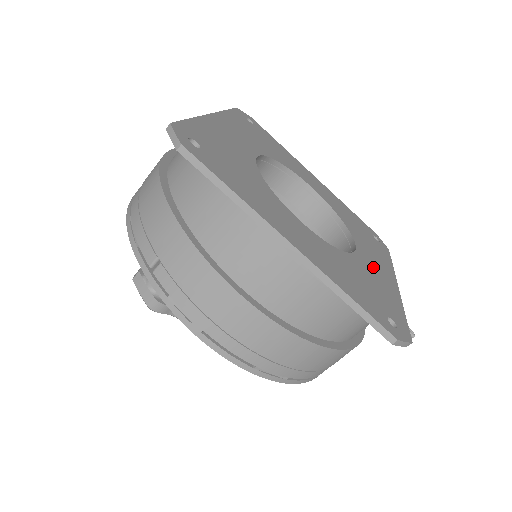
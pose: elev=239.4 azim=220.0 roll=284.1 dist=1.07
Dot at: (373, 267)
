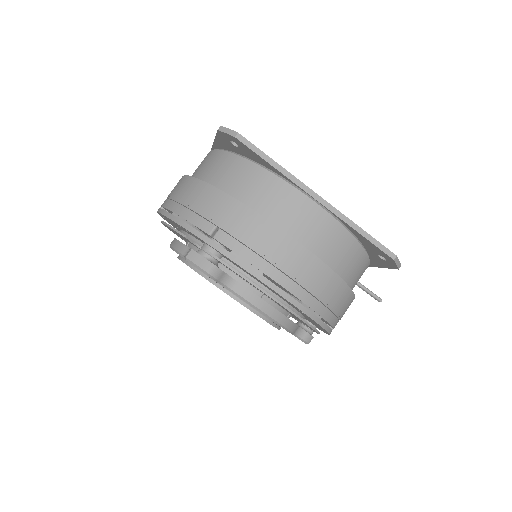
Dot at: occluded
